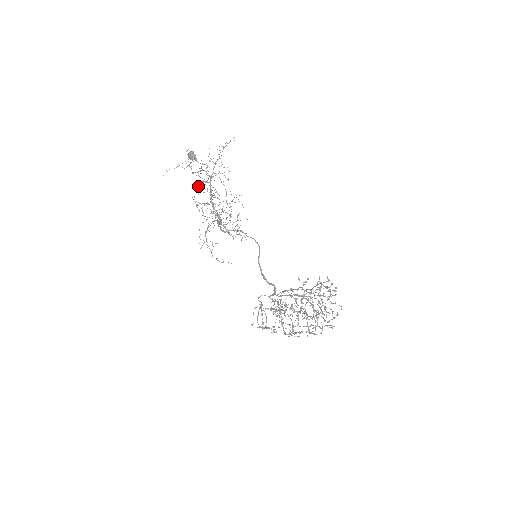
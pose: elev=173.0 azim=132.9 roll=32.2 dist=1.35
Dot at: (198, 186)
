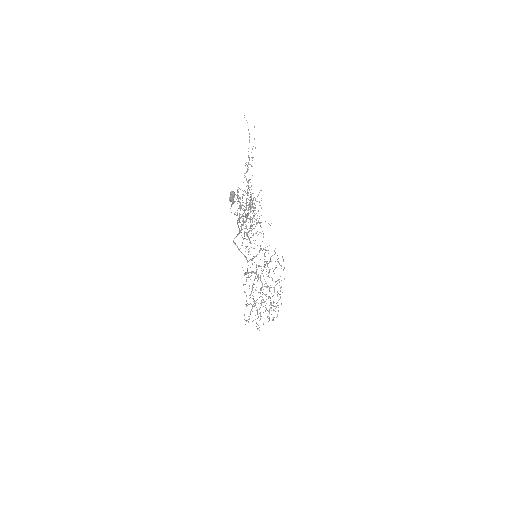
Dot at: occluded
